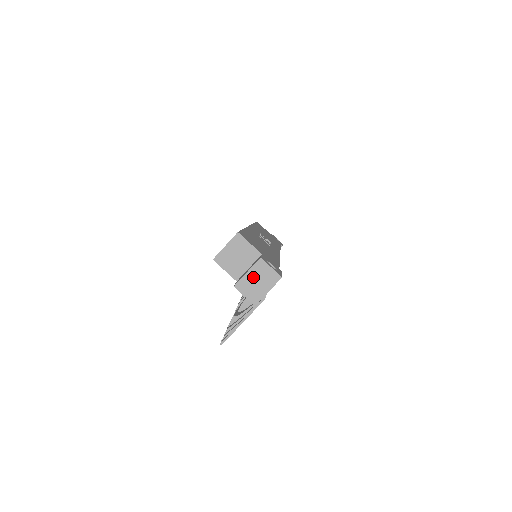
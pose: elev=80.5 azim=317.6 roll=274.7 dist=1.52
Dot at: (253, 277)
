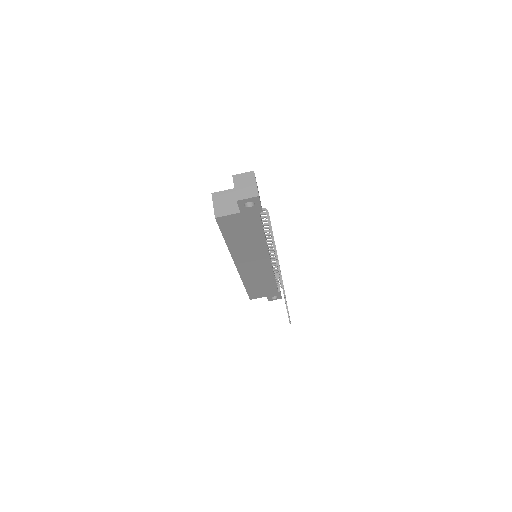
Dot at: (240, 186)
